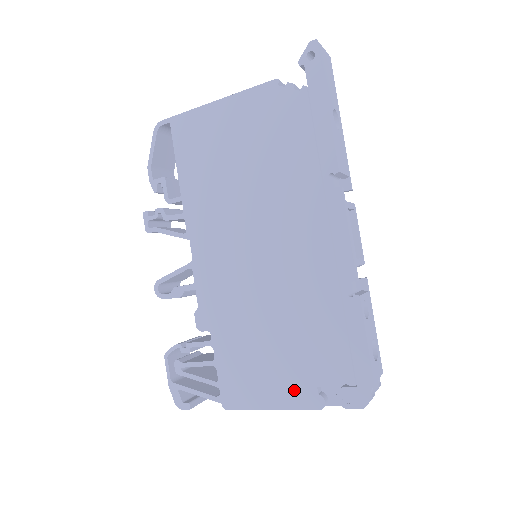
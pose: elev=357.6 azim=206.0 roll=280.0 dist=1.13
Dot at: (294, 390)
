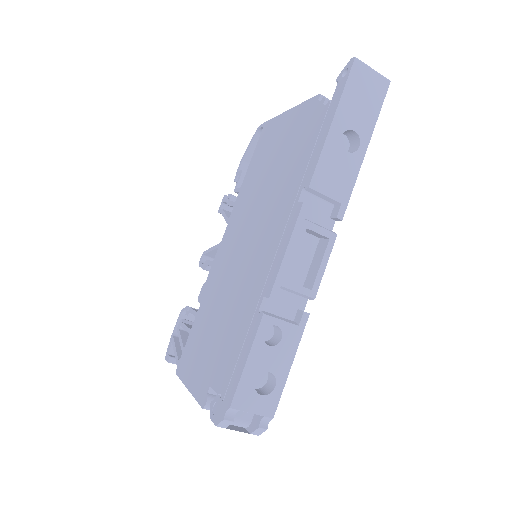
Dot at: (202, 380)
